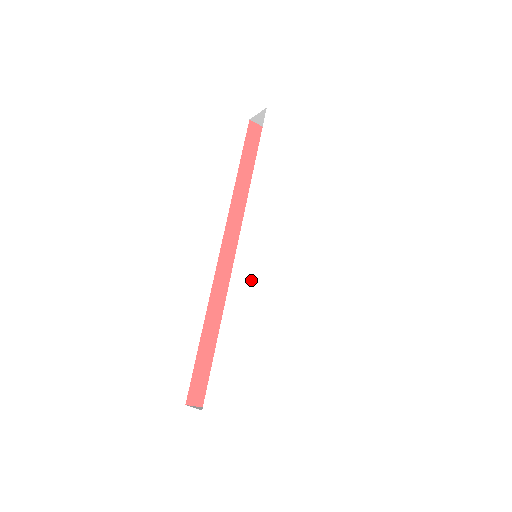
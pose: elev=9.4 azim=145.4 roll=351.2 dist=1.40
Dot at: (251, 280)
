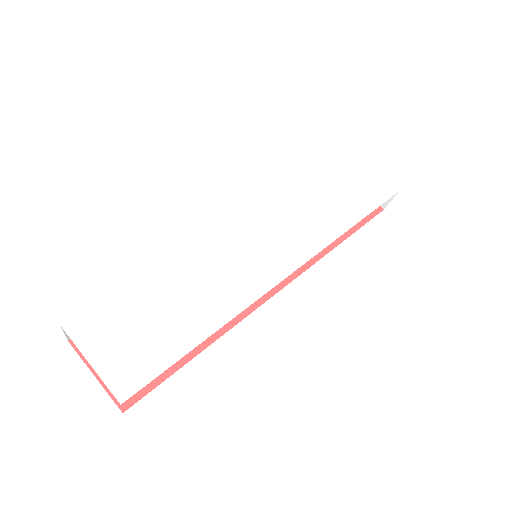
Dot at: (224, 256)
